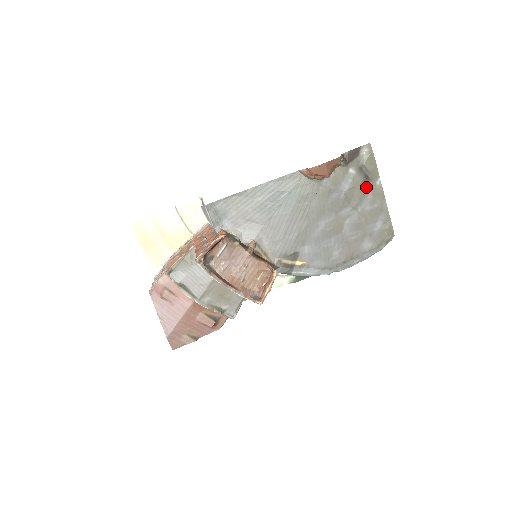
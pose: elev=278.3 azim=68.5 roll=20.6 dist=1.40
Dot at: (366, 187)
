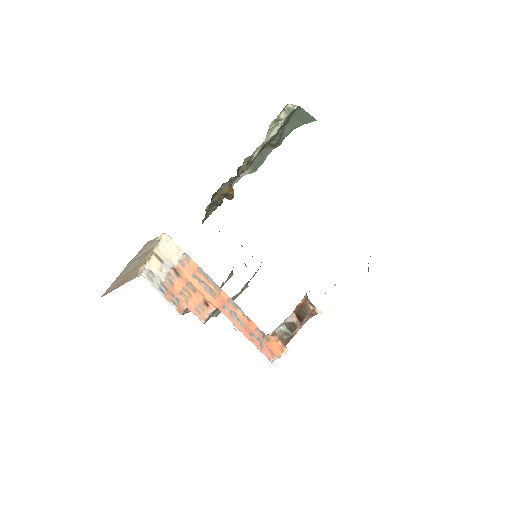
Dot at: occluded
